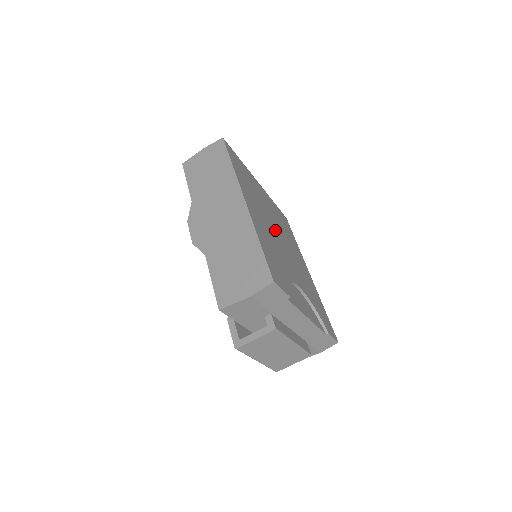
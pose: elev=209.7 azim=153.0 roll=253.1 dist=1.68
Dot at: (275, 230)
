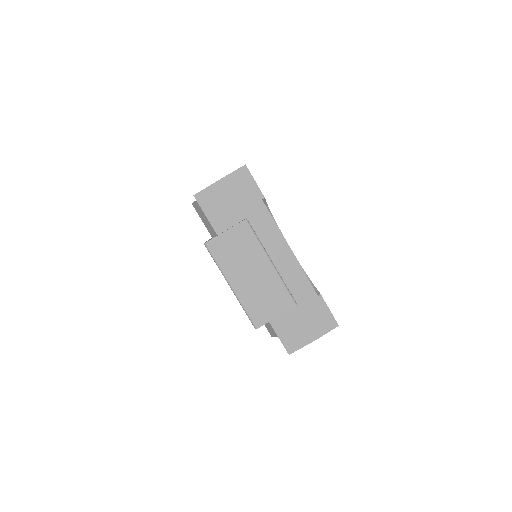
Dot at: occluded
